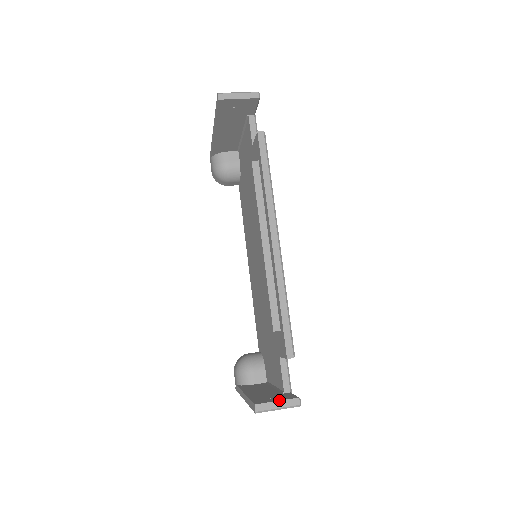
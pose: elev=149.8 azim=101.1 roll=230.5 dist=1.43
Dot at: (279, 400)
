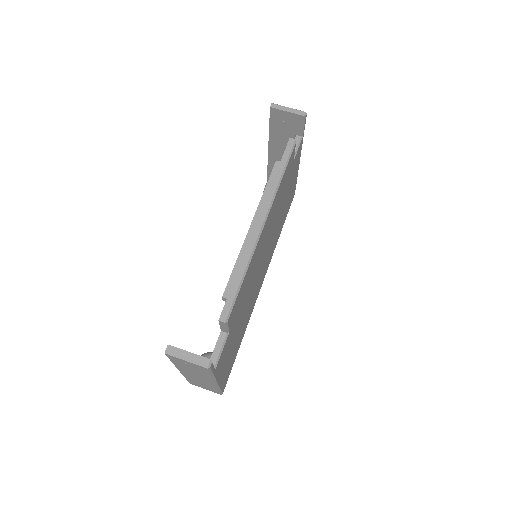
Dot at: occluded
